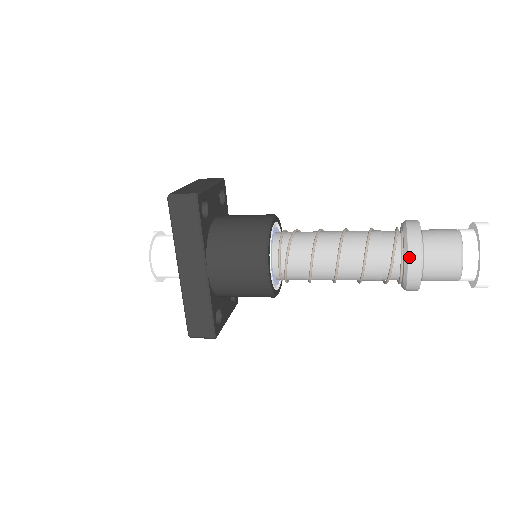
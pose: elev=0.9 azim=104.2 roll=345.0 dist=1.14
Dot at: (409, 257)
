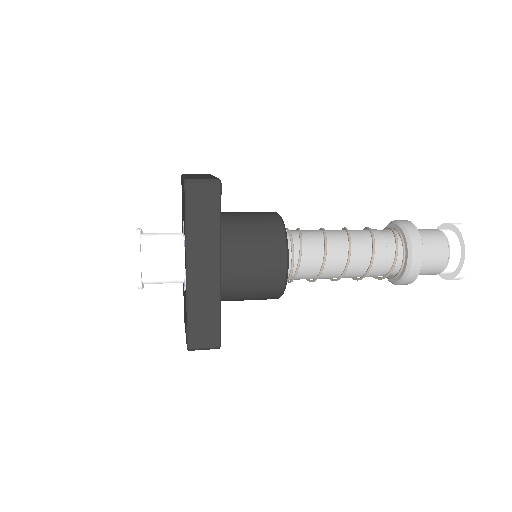
Dot at: (413, 250)
